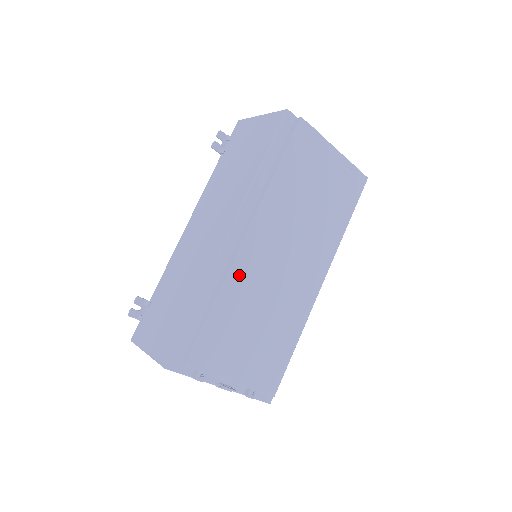
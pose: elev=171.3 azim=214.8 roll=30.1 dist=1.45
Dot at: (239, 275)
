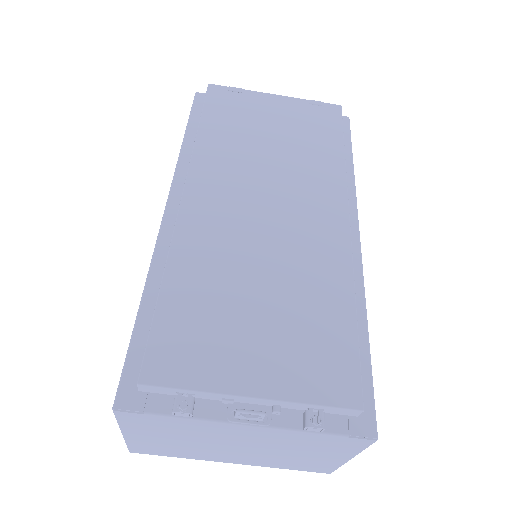
Dot at: (190, 238)
